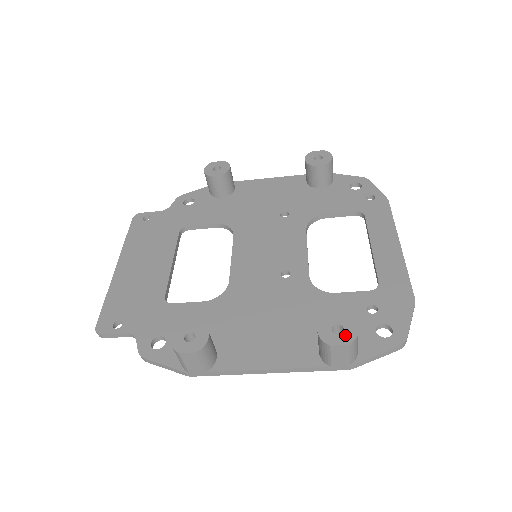
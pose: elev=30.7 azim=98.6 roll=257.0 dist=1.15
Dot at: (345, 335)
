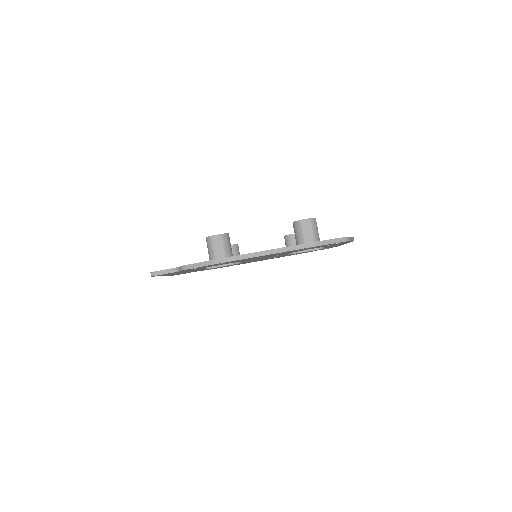
Dot at: occluded
